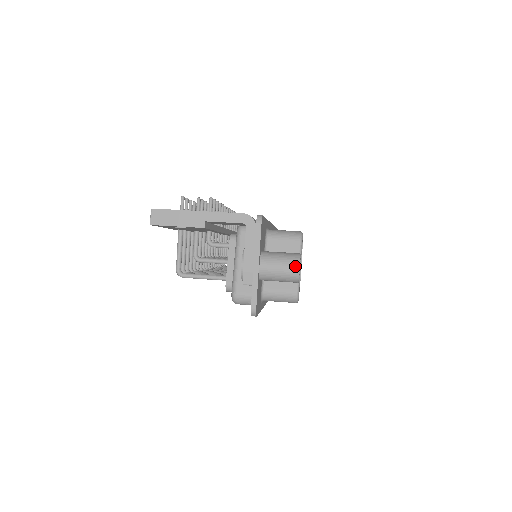
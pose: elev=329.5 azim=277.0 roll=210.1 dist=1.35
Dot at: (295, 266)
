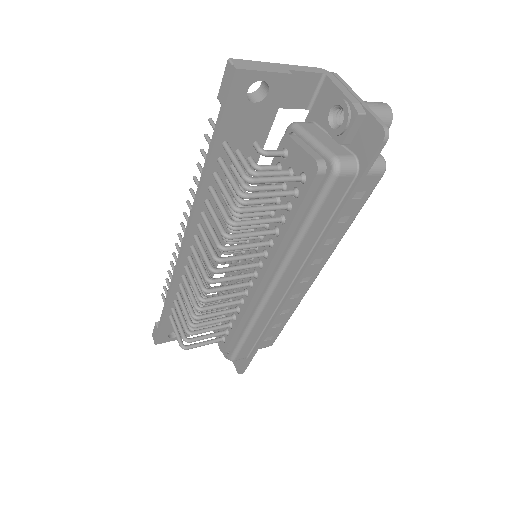
Dot at: (384, 104)
